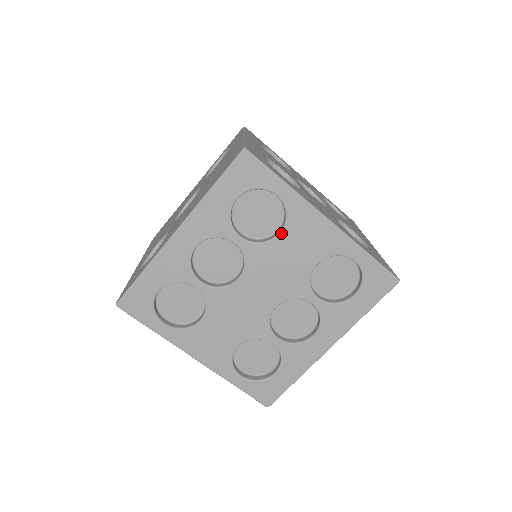
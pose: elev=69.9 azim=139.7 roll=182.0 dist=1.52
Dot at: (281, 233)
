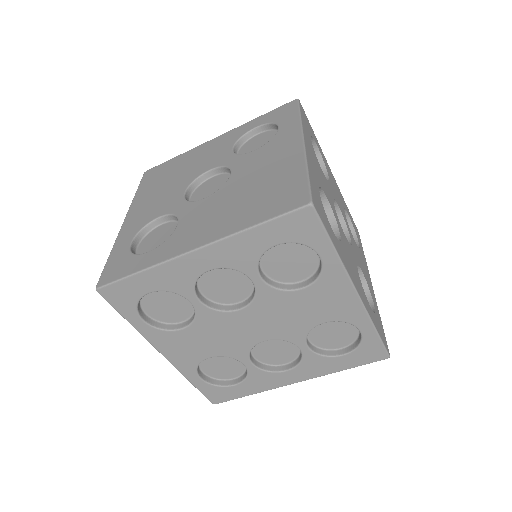
Dot at: (304, 289)
